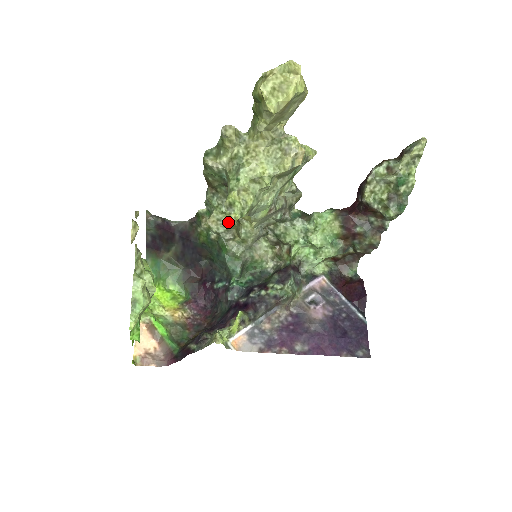
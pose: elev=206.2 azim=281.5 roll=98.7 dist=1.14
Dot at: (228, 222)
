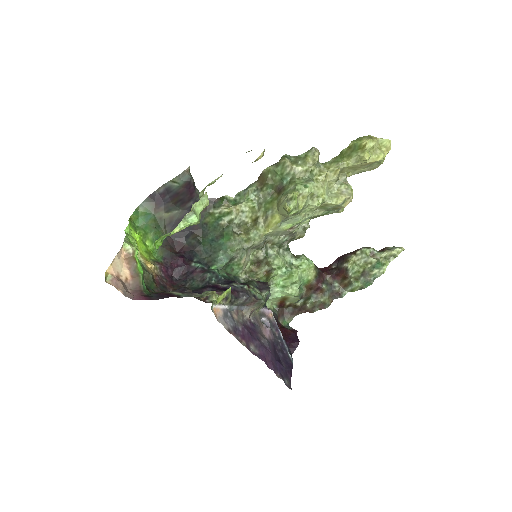
Dot at: (247, 218)
